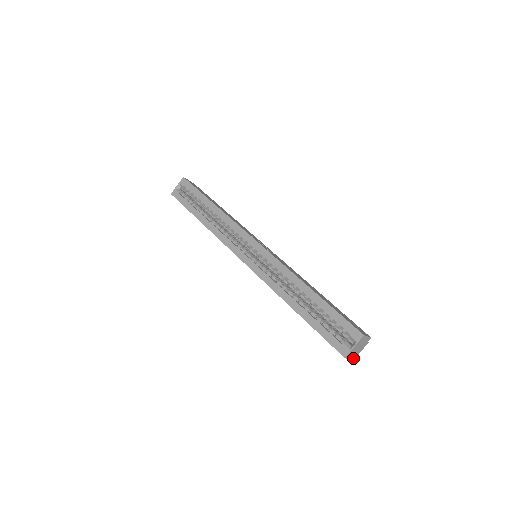
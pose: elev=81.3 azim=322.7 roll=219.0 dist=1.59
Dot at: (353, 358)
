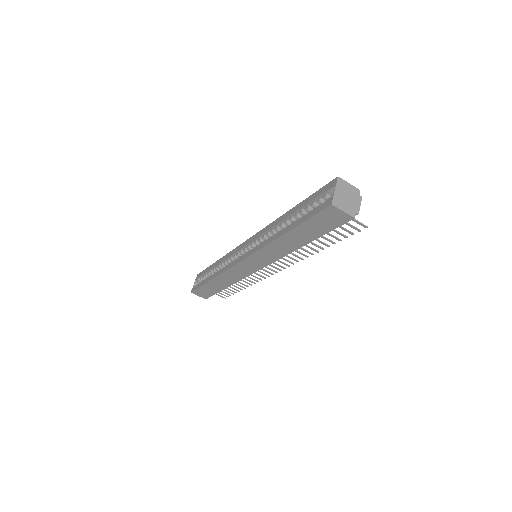
Dot at: (353, 216)
